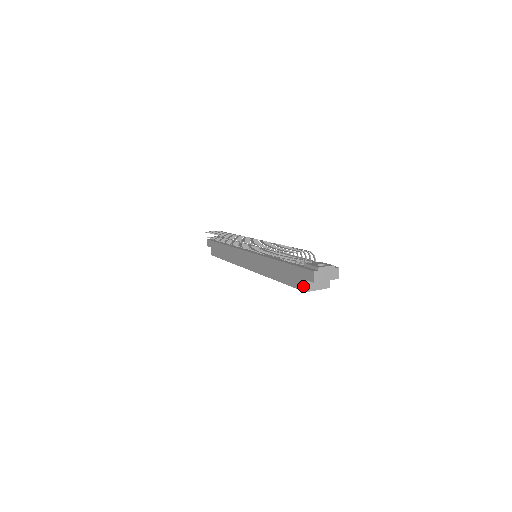
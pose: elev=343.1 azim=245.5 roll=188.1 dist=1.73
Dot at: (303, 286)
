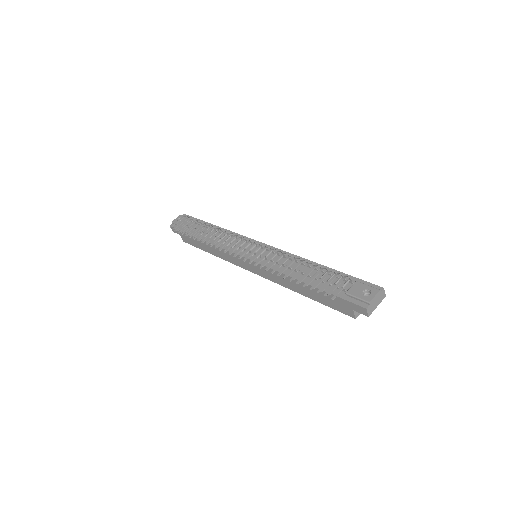
Dot at: (351, 314)
